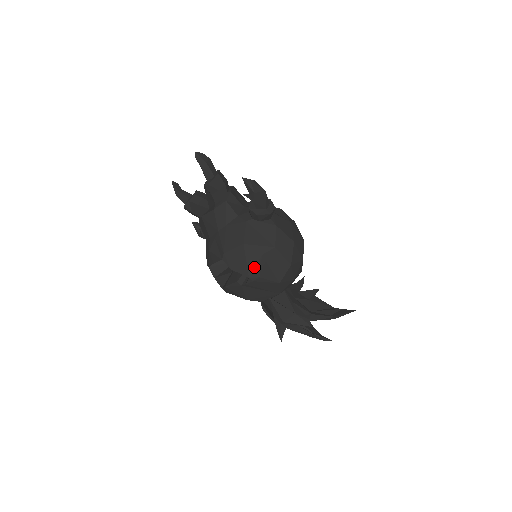
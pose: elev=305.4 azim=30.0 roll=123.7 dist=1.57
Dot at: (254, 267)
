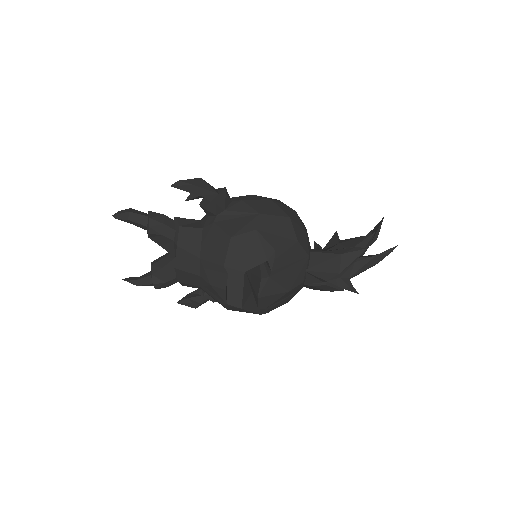
Dot at: (261, 247)
